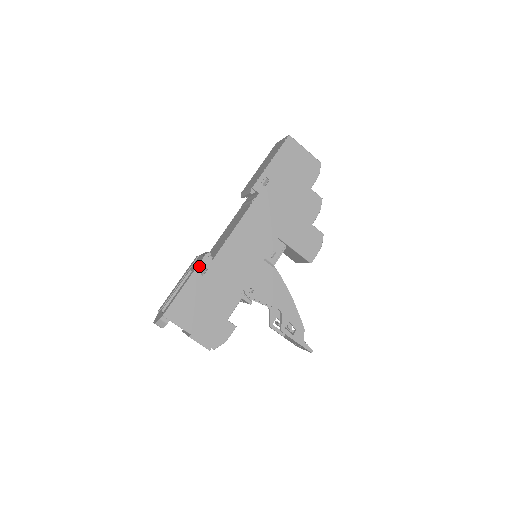
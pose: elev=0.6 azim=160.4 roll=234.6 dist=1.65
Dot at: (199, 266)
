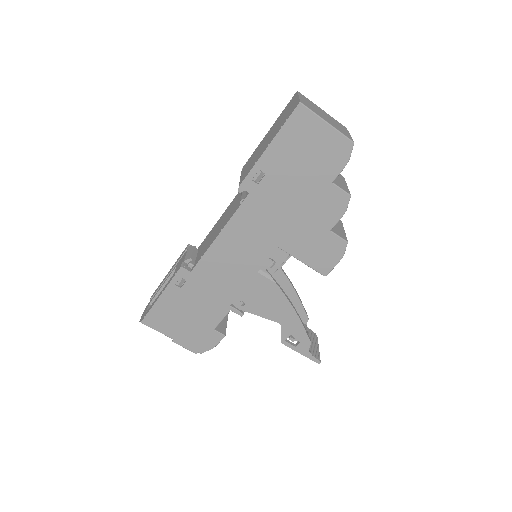
Dot at: (175, 278)
